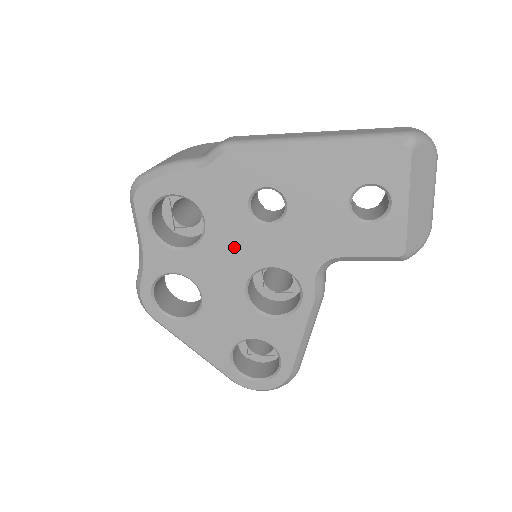
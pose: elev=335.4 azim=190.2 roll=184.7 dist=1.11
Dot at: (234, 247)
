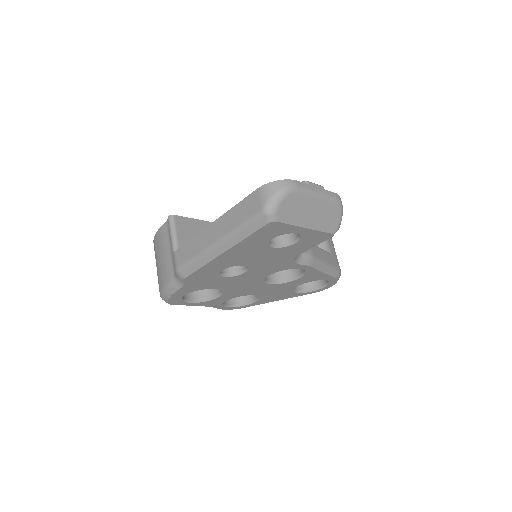
Dot at: (241, 284)
